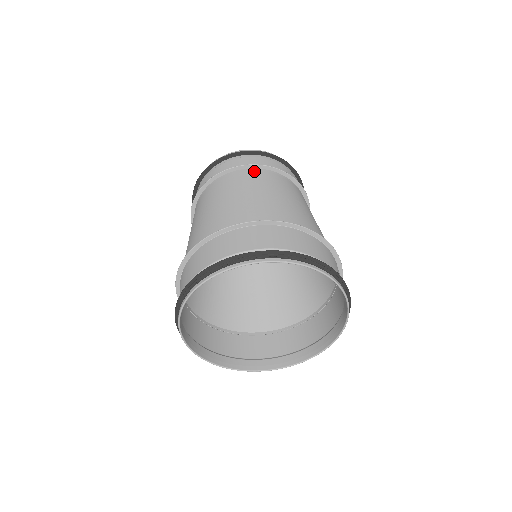
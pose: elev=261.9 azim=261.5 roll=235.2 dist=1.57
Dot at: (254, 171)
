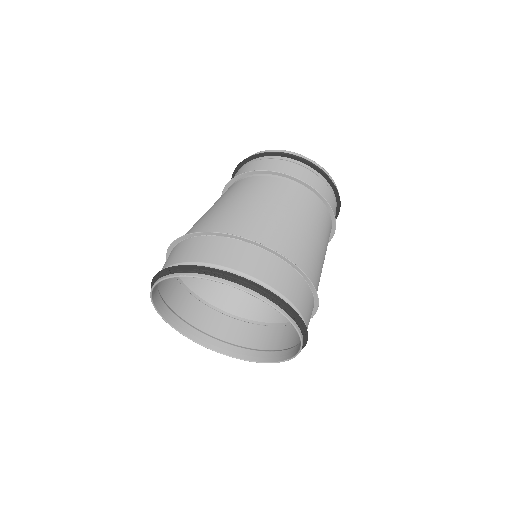
Dot at: (326, 211)
